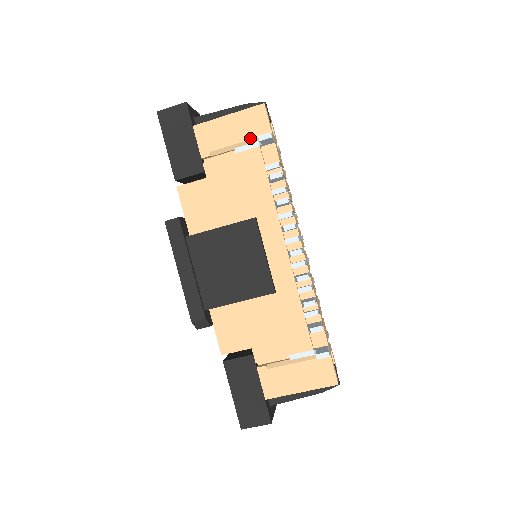
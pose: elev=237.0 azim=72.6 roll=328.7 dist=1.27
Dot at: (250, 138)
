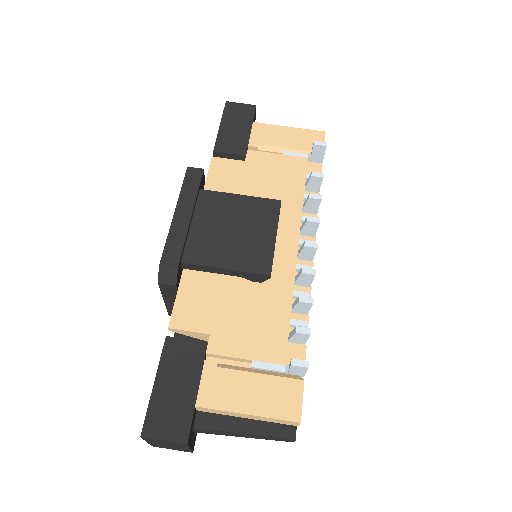
Dot at: (302, 149)
